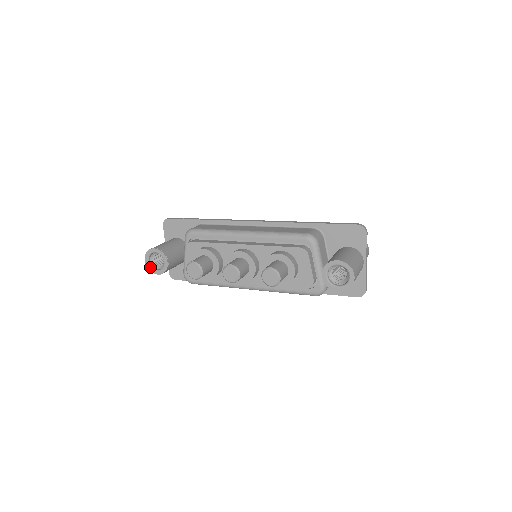
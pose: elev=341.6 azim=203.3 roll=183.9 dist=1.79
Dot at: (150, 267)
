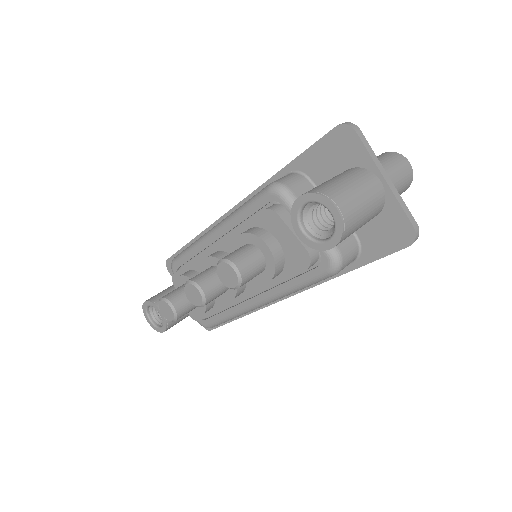
Dot at: (154, 326)
